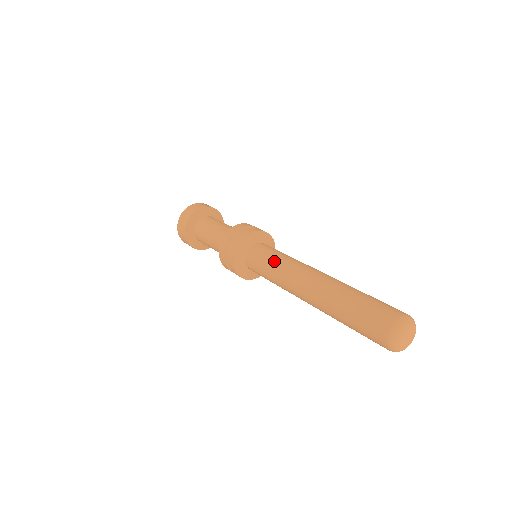
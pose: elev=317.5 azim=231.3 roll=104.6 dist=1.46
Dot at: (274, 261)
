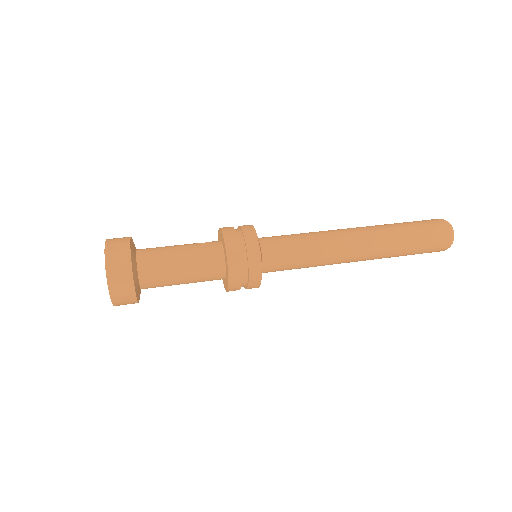
Dot at: (307, 262)
